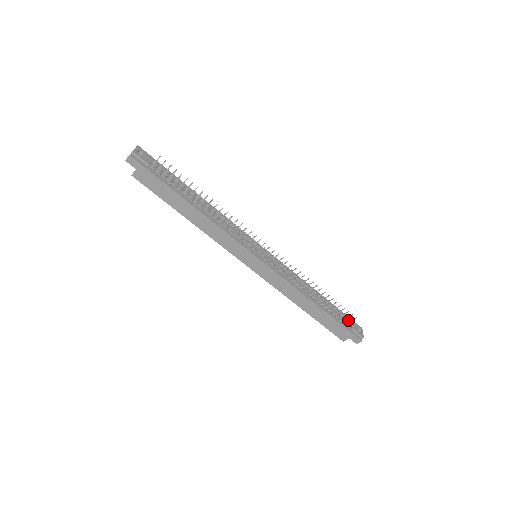
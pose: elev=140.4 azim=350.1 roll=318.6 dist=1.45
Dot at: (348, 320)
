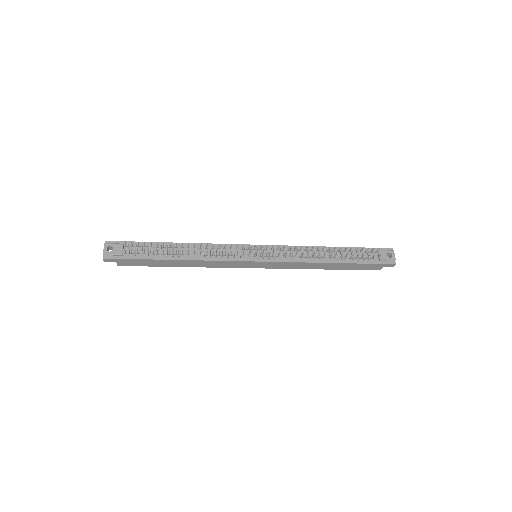
Dot at: (373, 253)
